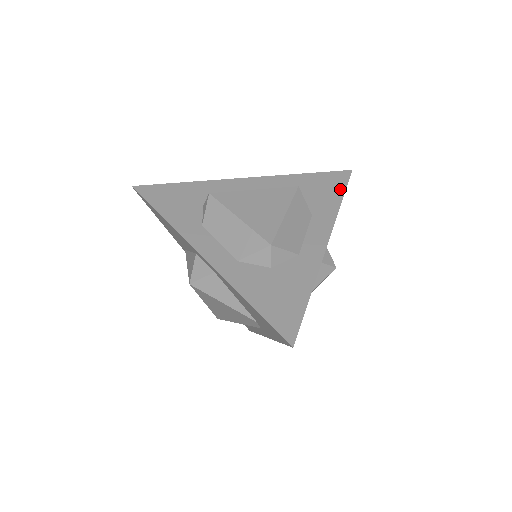
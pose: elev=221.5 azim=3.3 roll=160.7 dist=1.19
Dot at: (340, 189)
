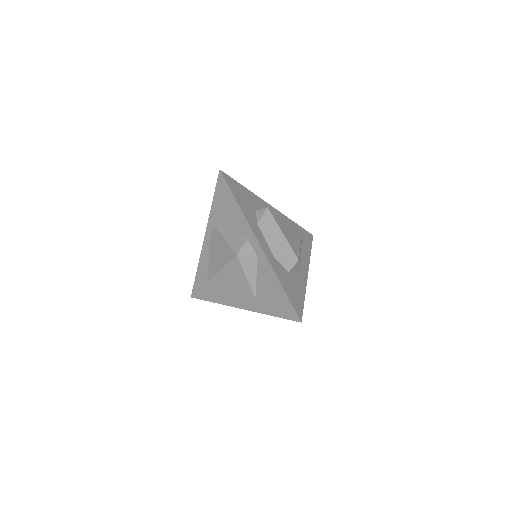
Dot at: (310, 244)
